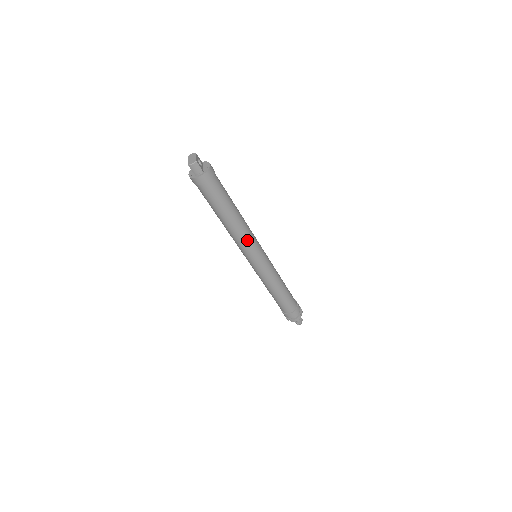
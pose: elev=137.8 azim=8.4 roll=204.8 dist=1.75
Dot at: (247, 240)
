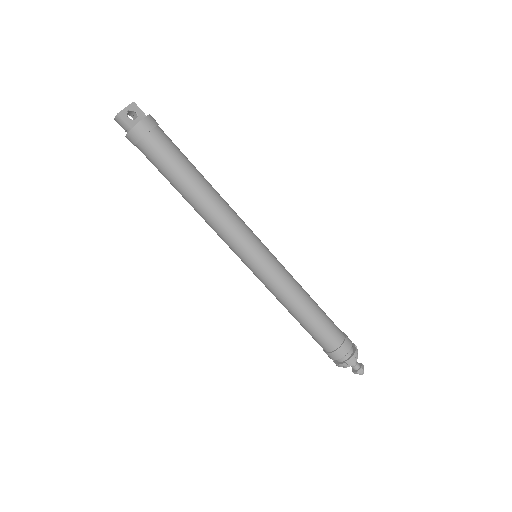
Dot at: (221, 231)
